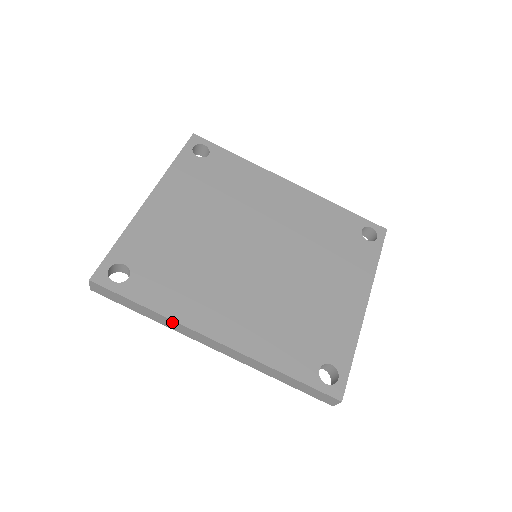
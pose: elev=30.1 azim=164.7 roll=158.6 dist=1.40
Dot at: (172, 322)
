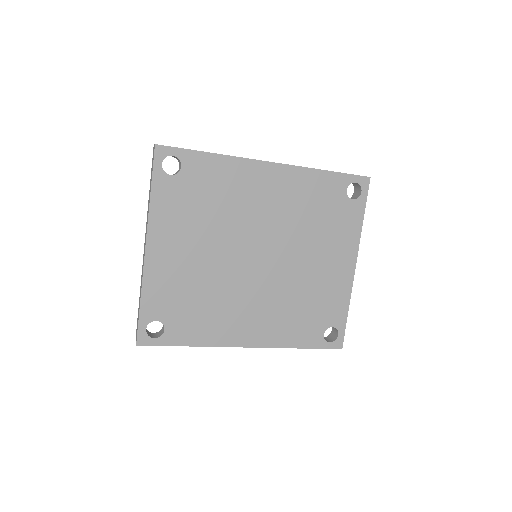
Dot at: (209, 345)
